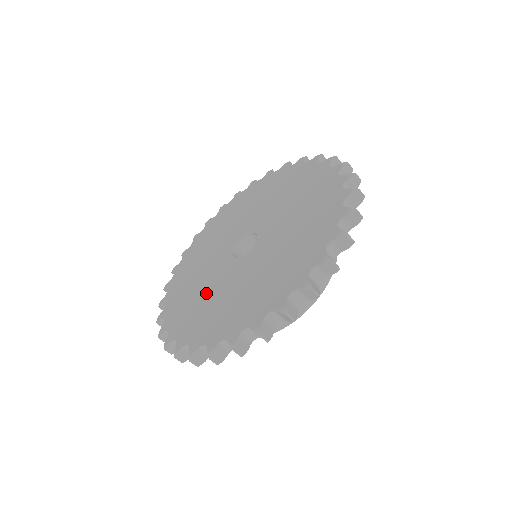
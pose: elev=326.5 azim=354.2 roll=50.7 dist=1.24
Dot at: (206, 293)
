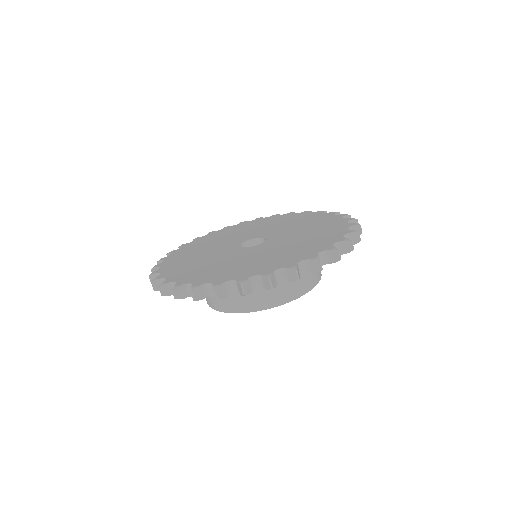
Dot at: (218, 262)
